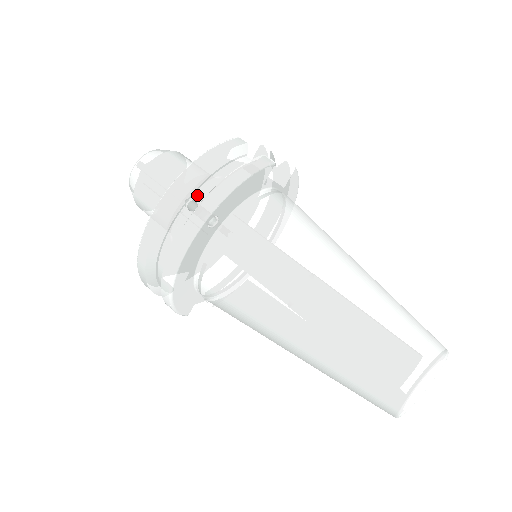
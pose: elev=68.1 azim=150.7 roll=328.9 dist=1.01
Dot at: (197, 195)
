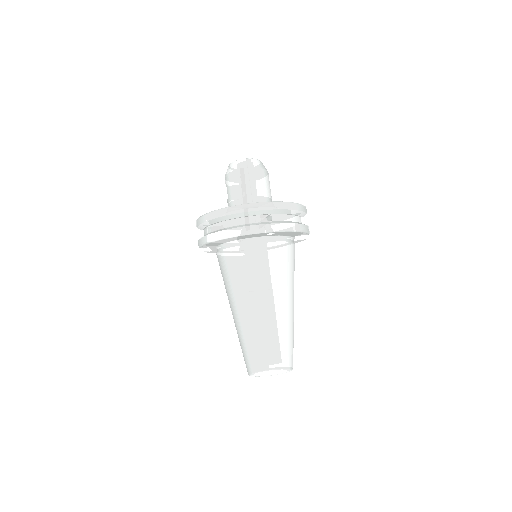
Dot at: (275, 216)
